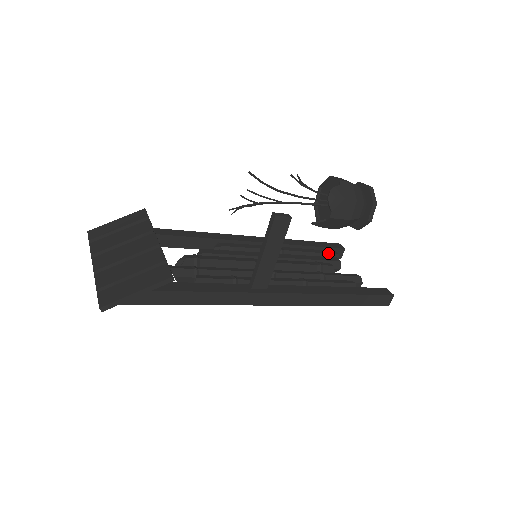
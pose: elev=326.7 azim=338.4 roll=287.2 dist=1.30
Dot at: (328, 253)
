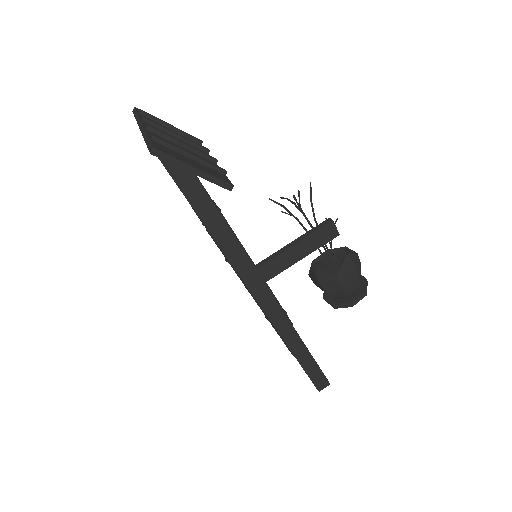
Dot at: occluded
